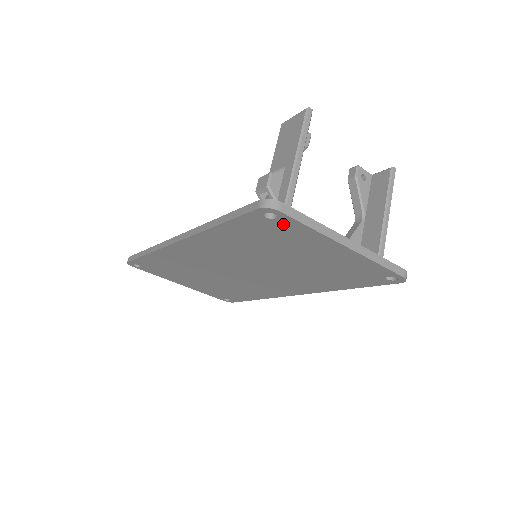
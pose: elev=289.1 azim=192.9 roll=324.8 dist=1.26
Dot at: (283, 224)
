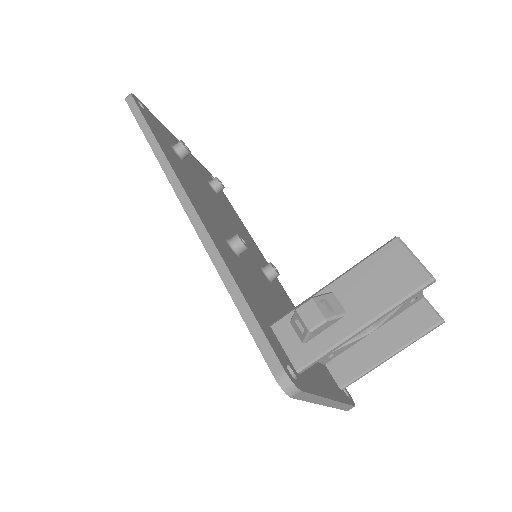
Dot at: occluded
